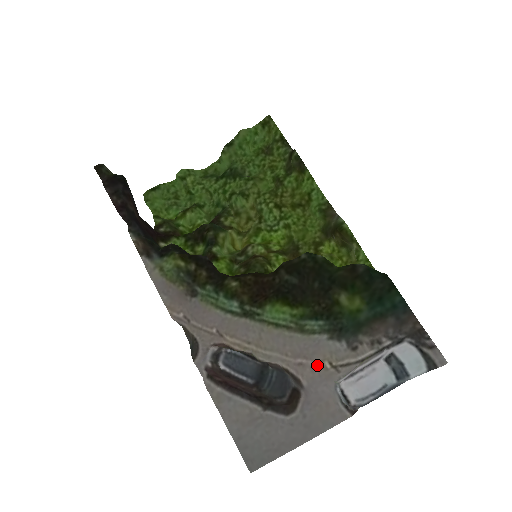
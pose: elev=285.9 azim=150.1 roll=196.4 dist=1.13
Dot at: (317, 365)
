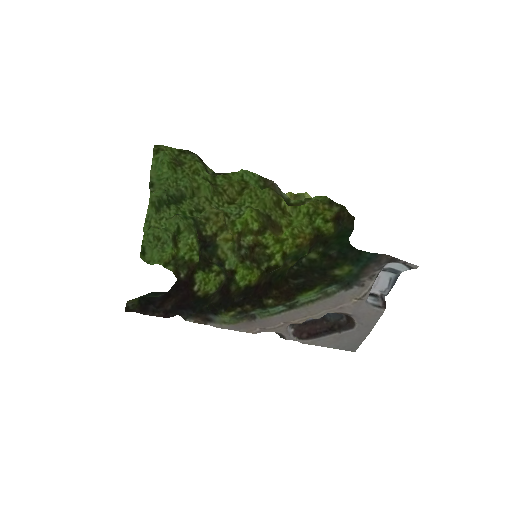
Dot at: (350, 304)
